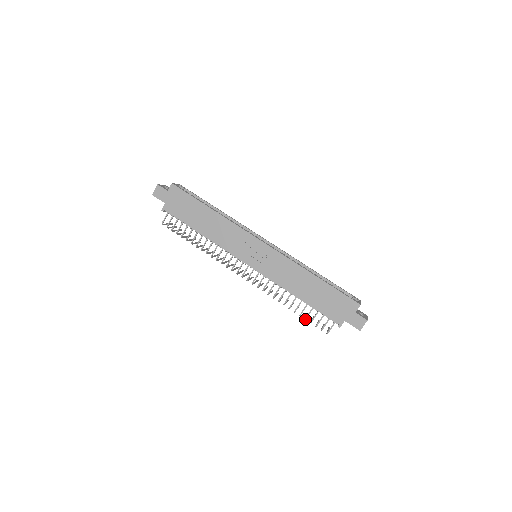
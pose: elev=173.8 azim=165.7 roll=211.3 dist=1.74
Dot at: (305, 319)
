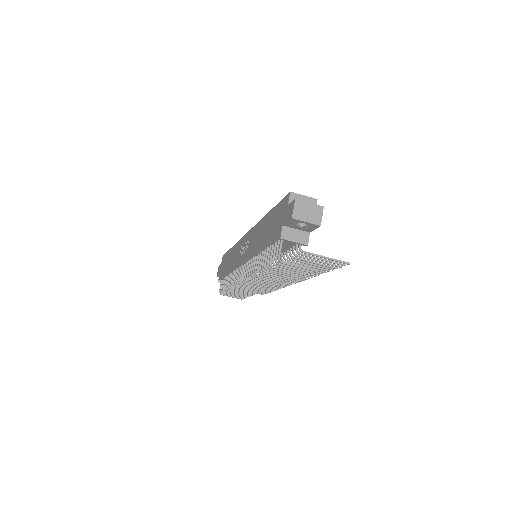
Dot at: (267, 267)
